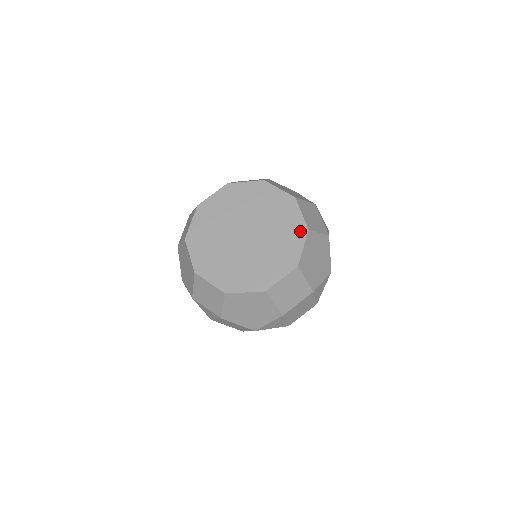
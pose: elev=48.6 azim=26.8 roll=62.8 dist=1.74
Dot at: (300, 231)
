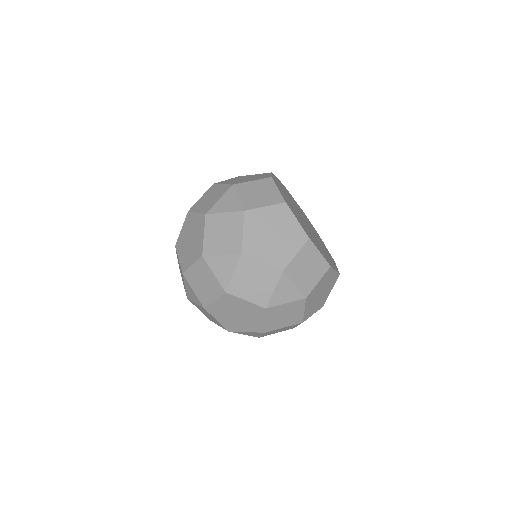
Dot at: occluded
